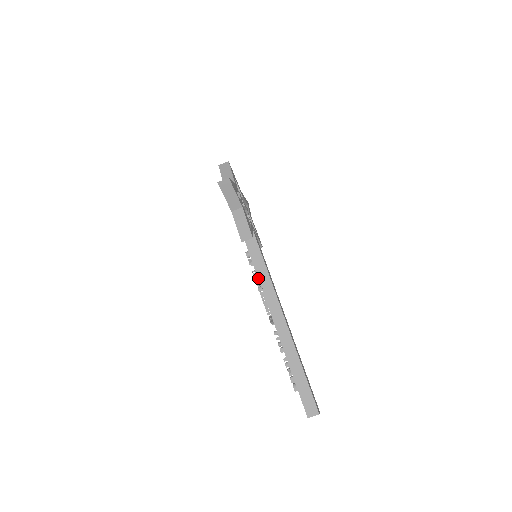
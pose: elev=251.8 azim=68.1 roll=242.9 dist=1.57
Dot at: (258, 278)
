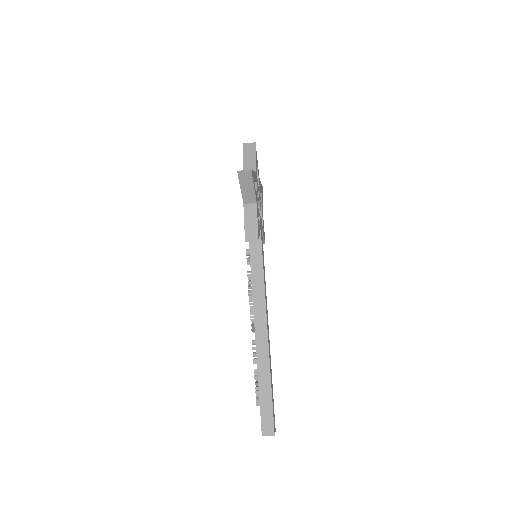
Dot at: (252, 281)
